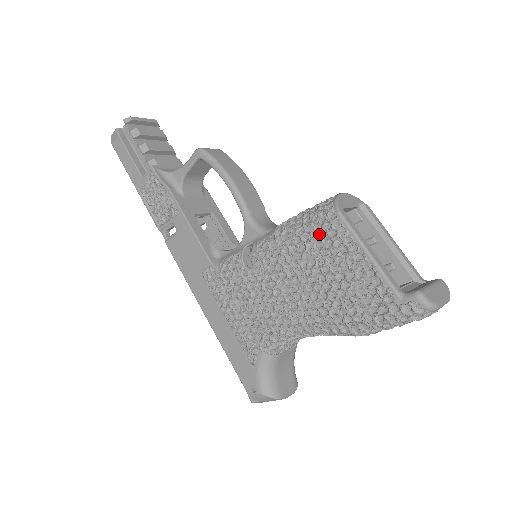
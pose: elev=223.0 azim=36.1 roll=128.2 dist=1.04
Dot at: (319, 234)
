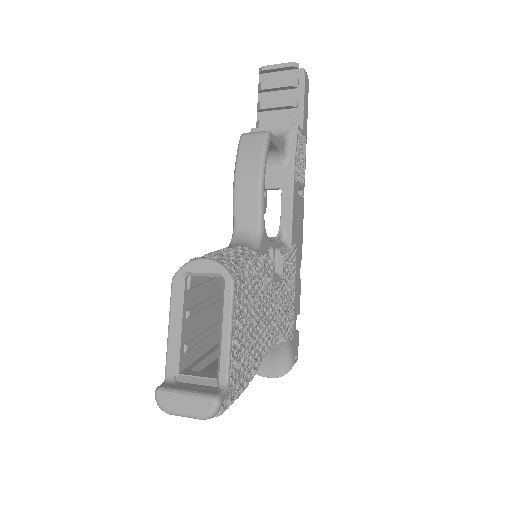
Dot at: occluded
